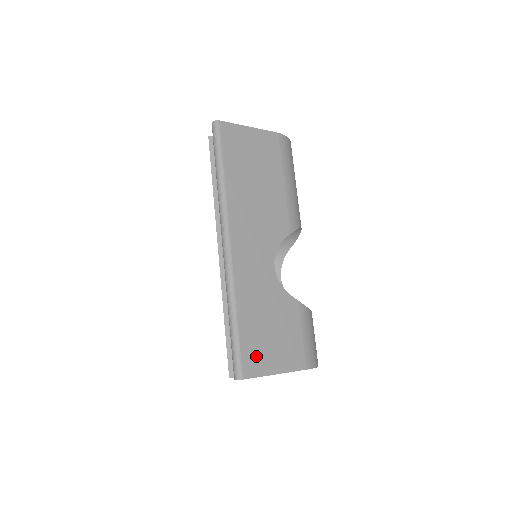
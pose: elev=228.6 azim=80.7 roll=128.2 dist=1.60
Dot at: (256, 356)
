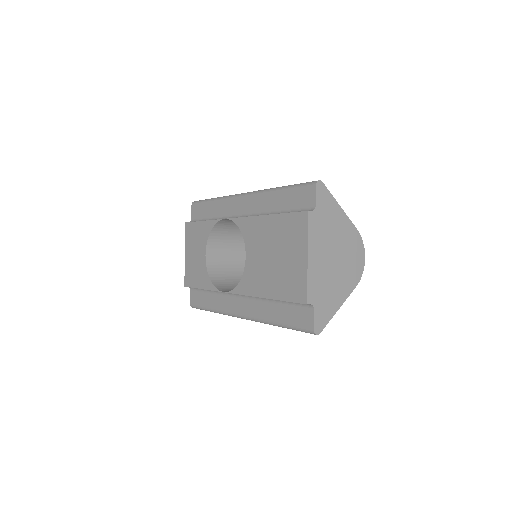
Dot at: occluded
